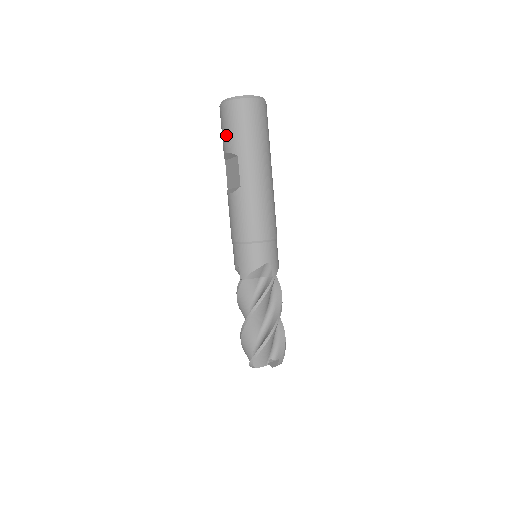
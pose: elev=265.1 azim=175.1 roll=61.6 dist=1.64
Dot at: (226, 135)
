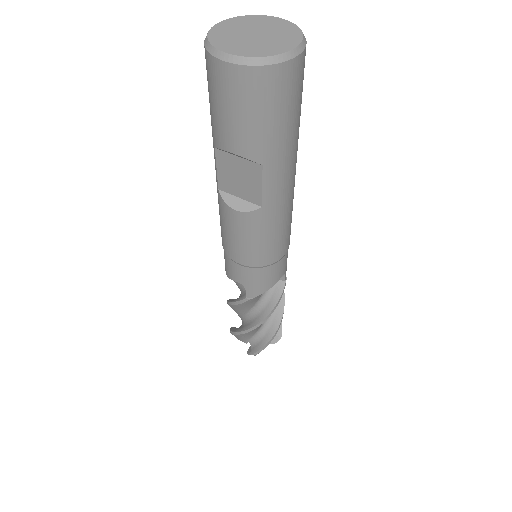
Dot at: (238, 127)
